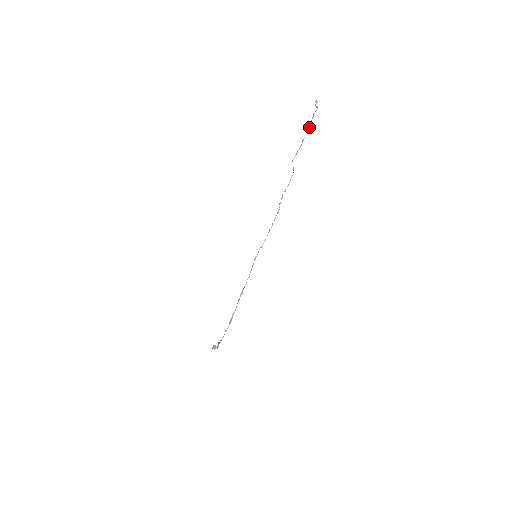
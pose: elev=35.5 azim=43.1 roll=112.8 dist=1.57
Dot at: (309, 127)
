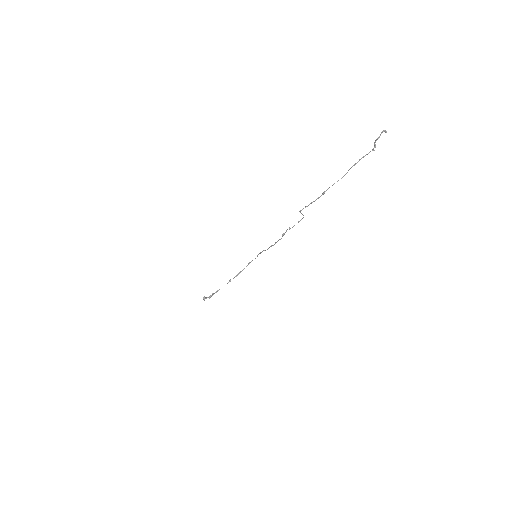
Dot at: occluded
